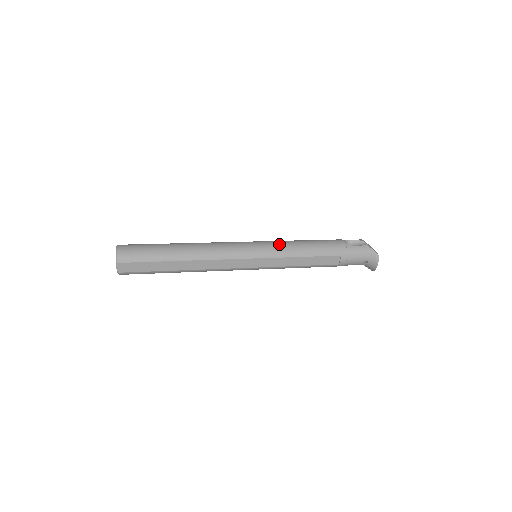
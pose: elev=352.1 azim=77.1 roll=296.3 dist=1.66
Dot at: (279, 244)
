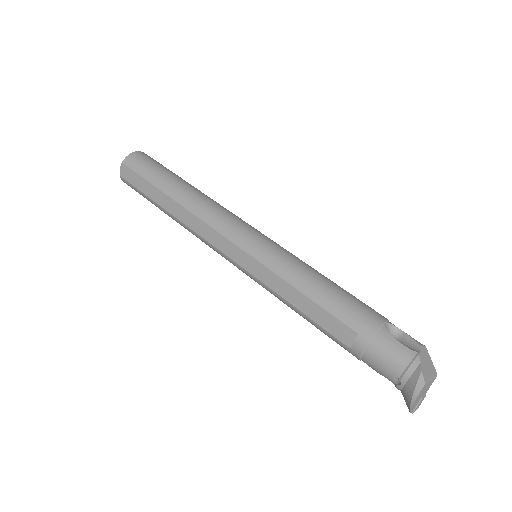
Dot at: (287, 255)
